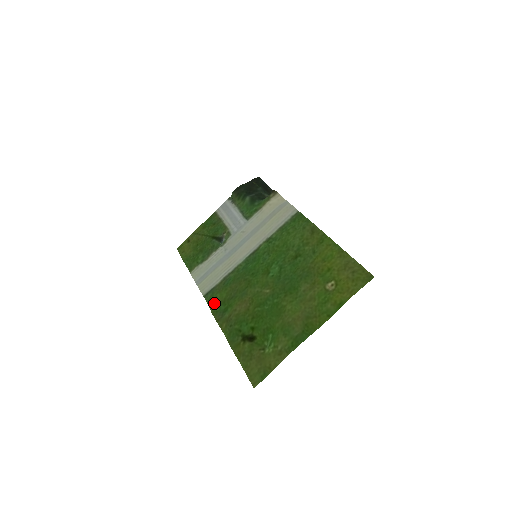
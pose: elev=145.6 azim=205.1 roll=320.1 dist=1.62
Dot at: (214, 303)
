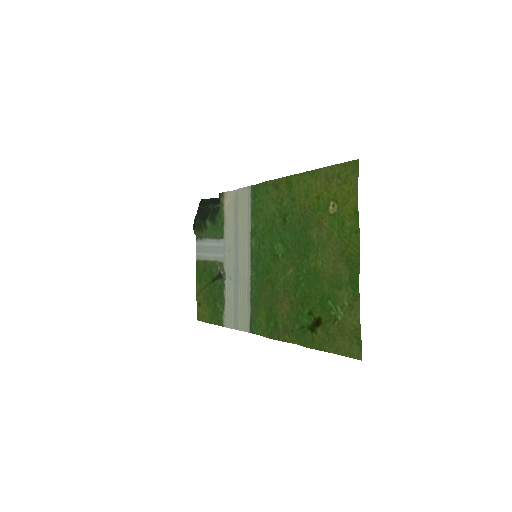
Dot at: (262, 328)
